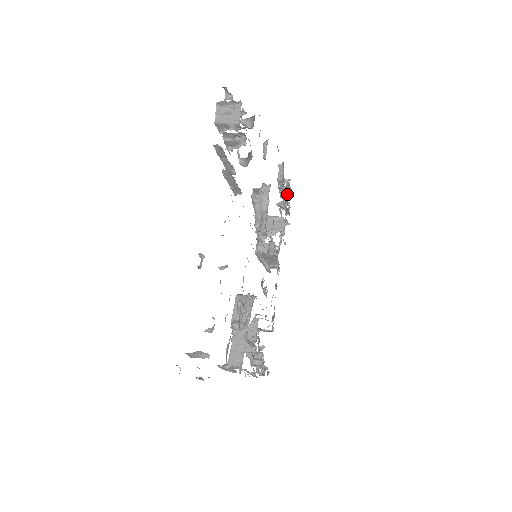
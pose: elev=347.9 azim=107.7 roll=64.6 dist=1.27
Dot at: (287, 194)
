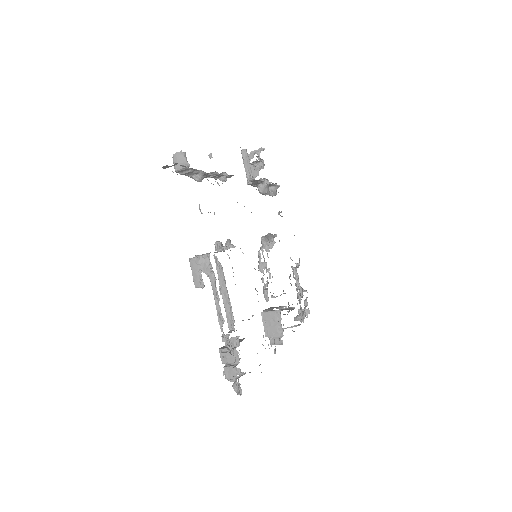
Dot at: (302, 293)
